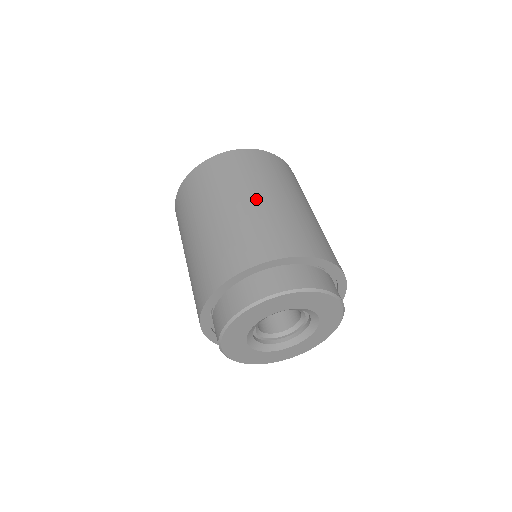
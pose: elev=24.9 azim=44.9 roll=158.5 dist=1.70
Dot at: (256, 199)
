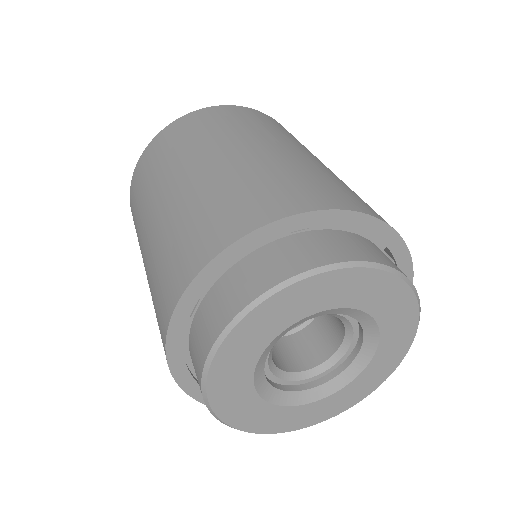
Dot at: (283, 148)
